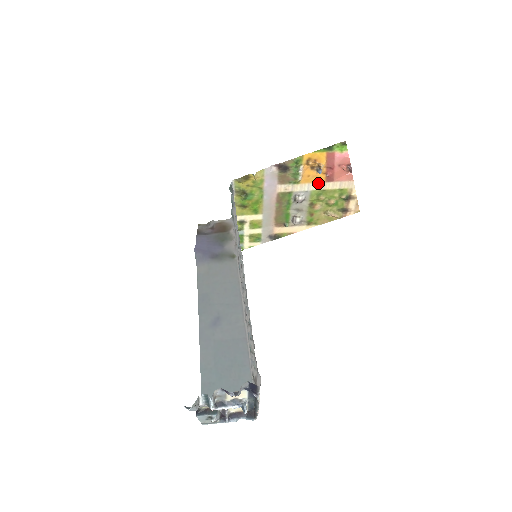
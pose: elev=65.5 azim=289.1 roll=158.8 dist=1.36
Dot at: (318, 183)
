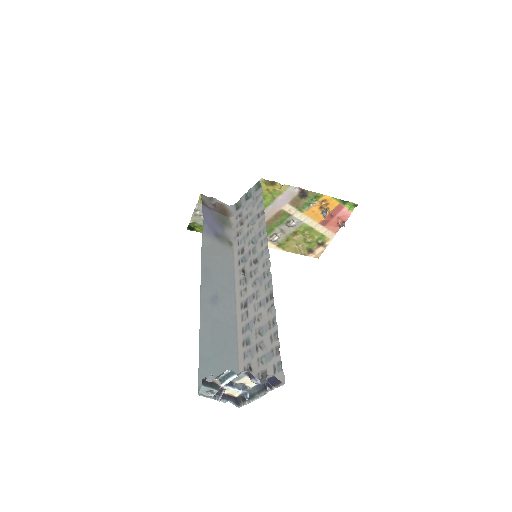
Dot at: (314, 221)
